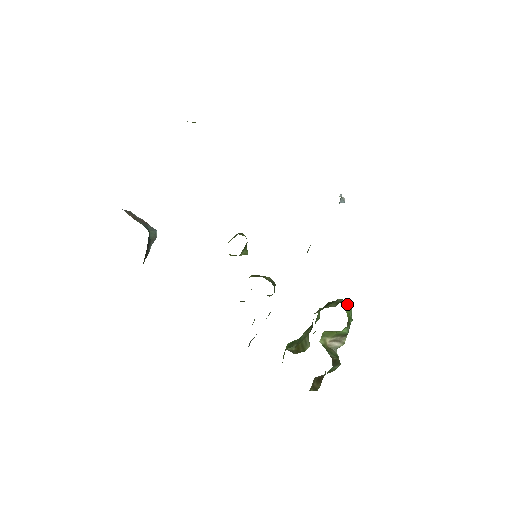
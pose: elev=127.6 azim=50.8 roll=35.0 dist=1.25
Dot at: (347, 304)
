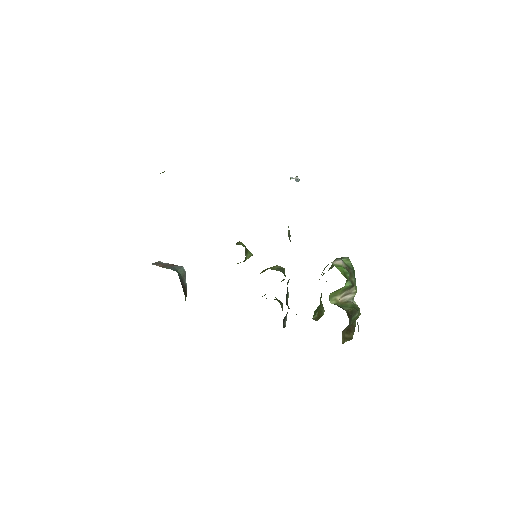
Dot at: (340, 262)
